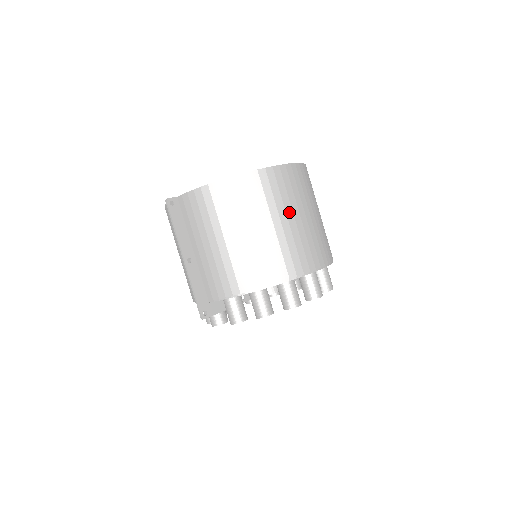
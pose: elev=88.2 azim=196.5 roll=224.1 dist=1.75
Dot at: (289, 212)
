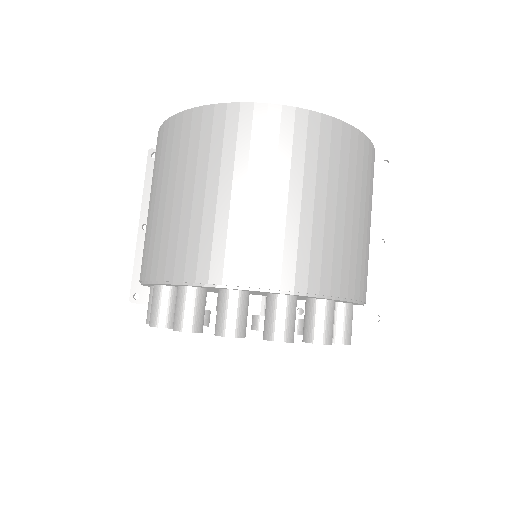
Dot at: (213, 178)
